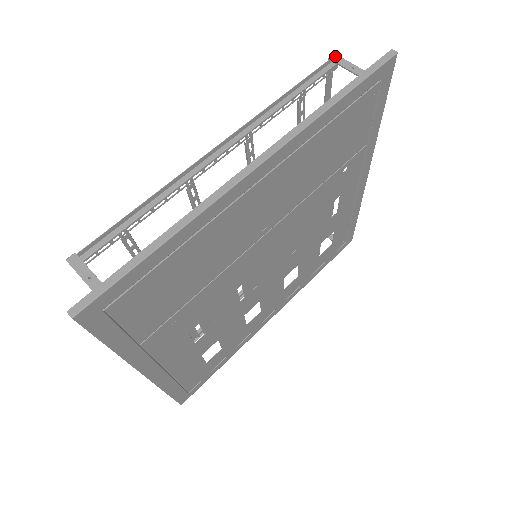
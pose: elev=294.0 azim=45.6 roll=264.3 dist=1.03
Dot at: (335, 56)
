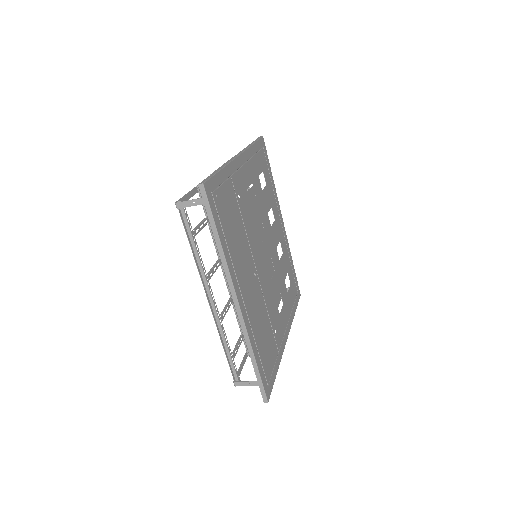
Dot at: (178, 205)
